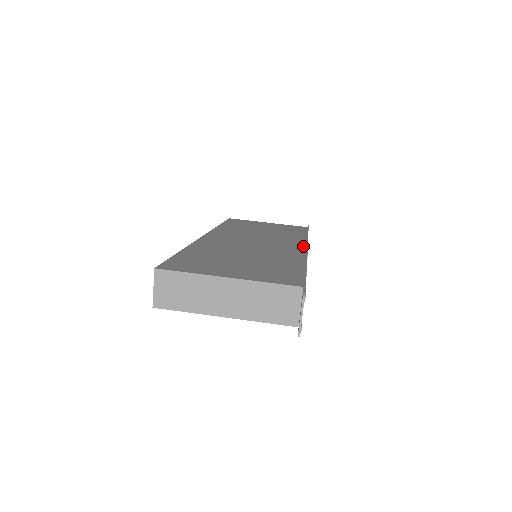
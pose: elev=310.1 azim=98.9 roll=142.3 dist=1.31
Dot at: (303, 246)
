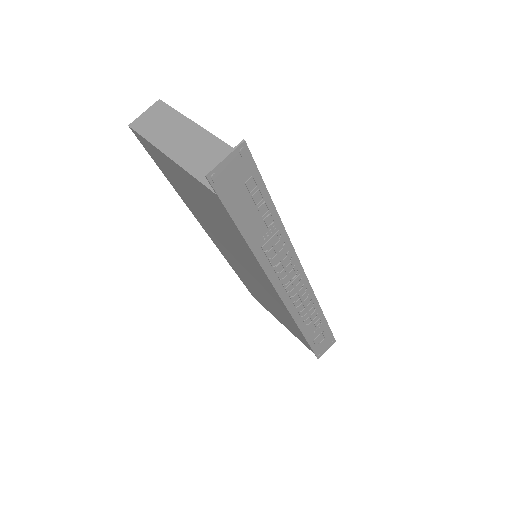
Dot at: occluded
